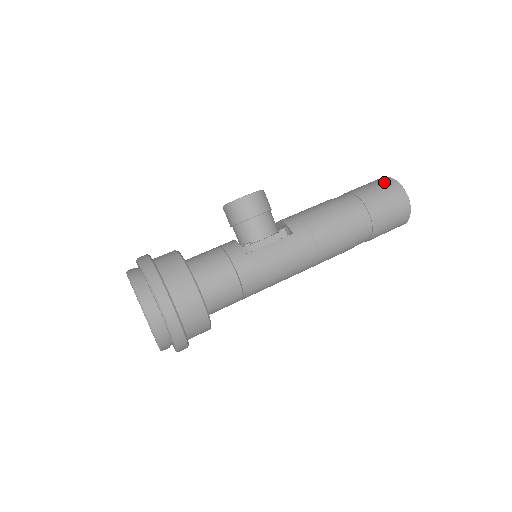
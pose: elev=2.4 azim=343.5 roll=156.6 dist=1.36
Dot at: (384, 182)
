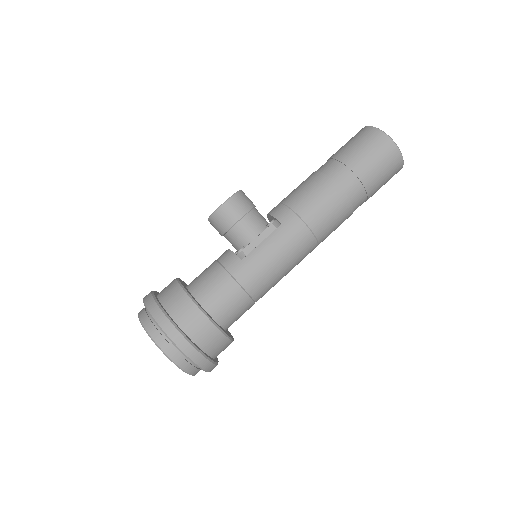
Dot at: (363, 134)
